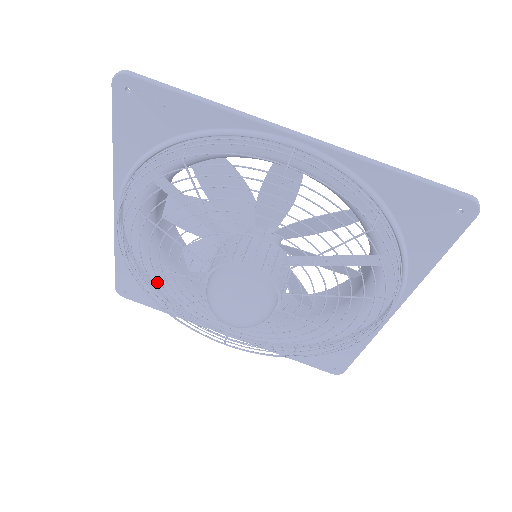
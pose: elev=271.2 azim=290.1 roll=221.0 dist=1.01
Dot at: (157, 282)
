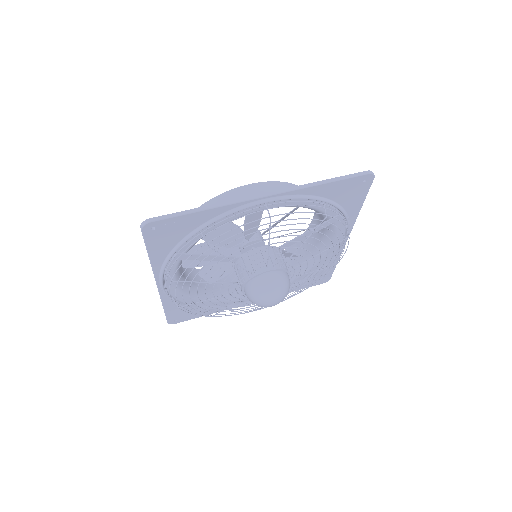
Dot at: (197, 304)
